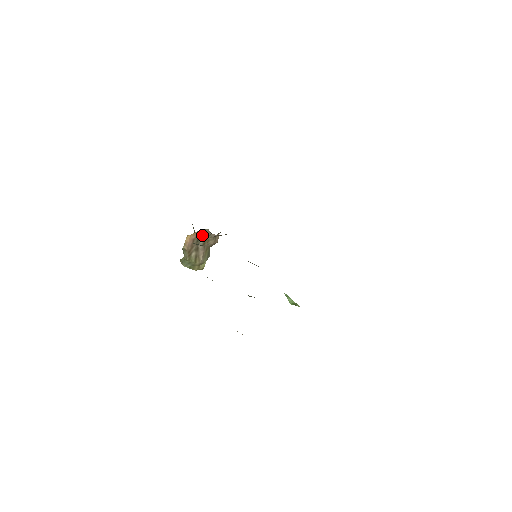
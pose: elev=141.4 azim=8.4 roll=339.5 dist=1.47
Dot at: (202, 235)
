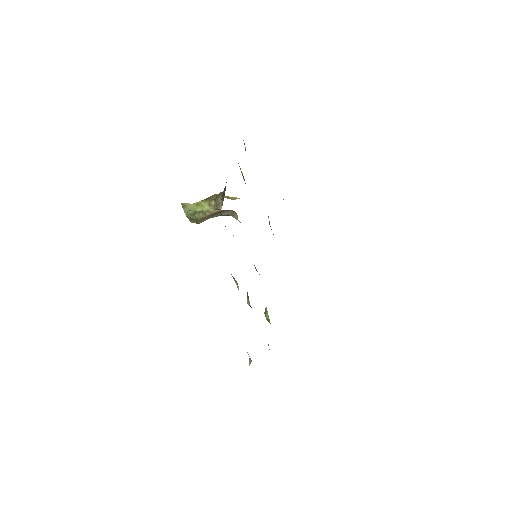
Dot at: (227, 212)
